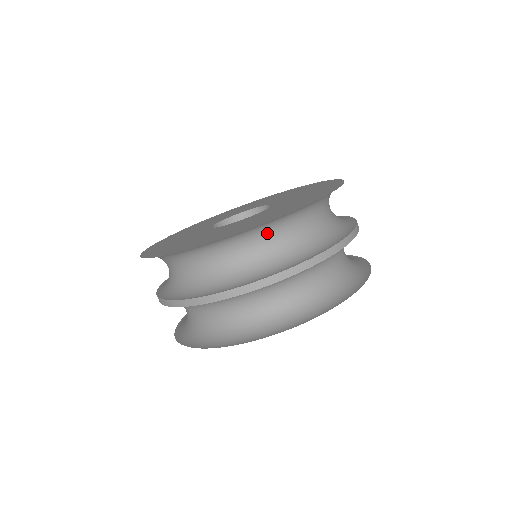
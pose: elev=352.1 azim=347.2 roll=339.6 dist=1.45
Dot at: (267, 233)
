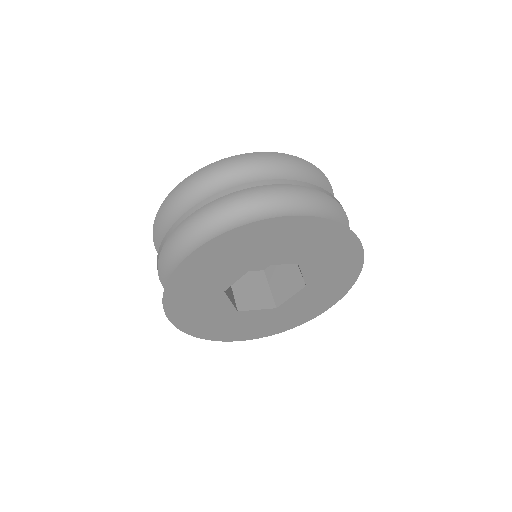
Dot at: occluded
